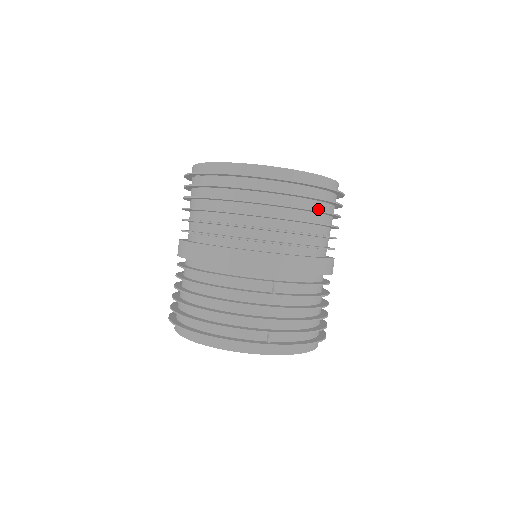
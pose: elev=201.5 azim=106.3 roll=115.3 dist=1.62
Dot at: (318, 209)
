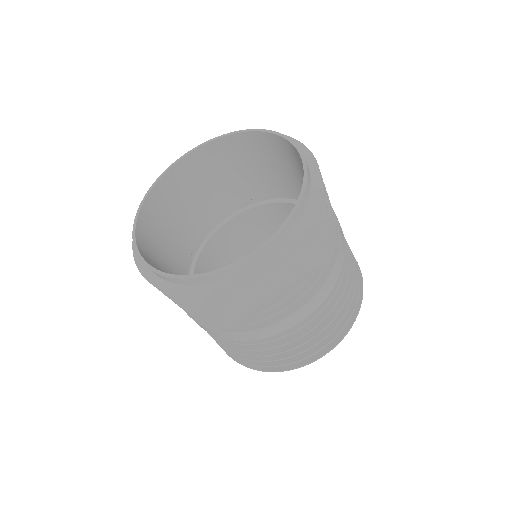
Dot at: occluded
